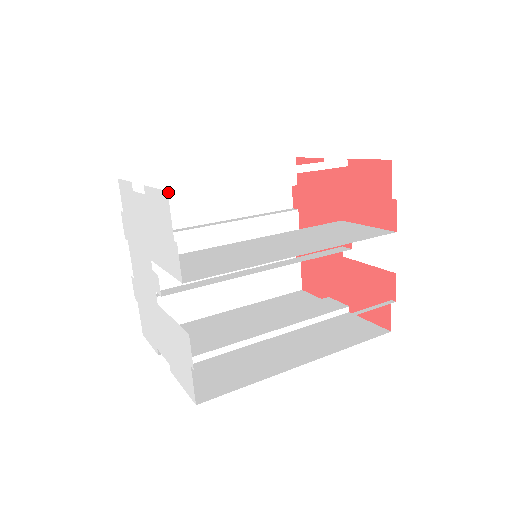
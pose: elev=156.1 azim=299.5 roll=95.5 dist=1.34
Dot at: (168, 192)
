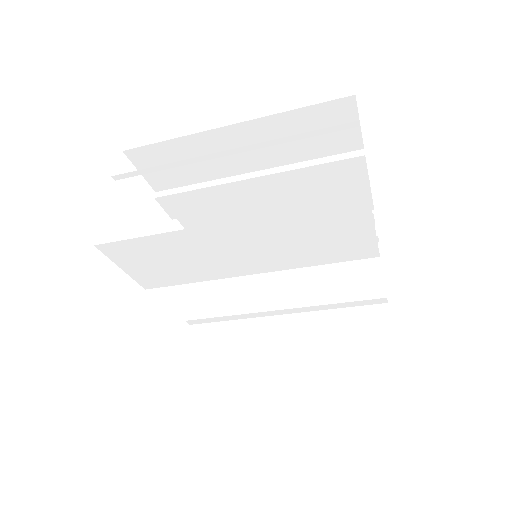
Dot at: occluded
